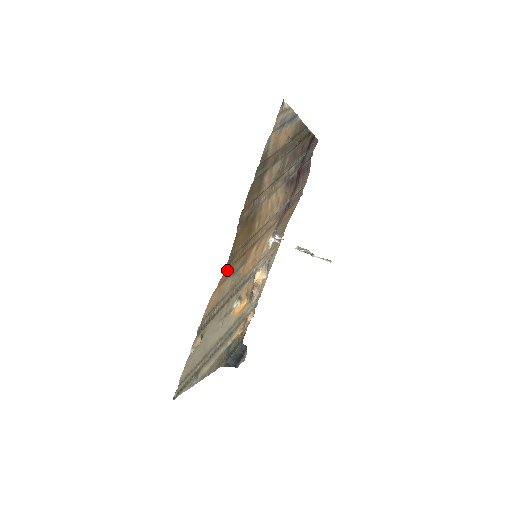
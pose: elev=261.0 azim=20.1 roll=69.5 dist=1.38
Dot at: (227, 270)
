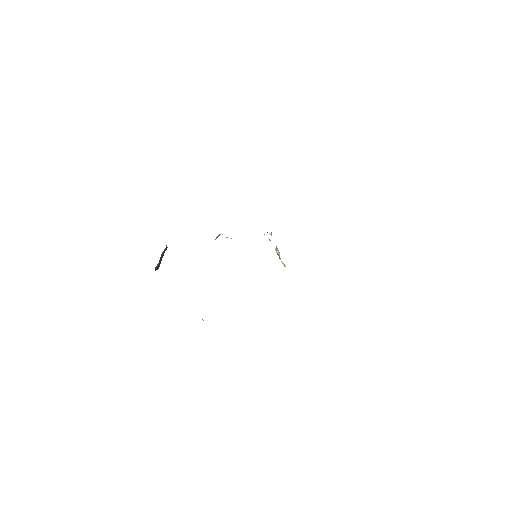
Dot at: occluded
